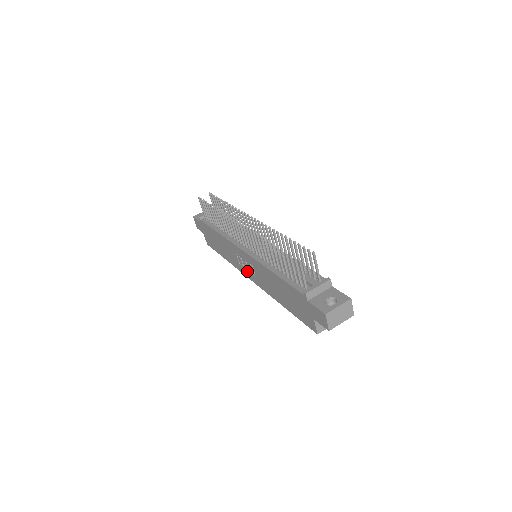
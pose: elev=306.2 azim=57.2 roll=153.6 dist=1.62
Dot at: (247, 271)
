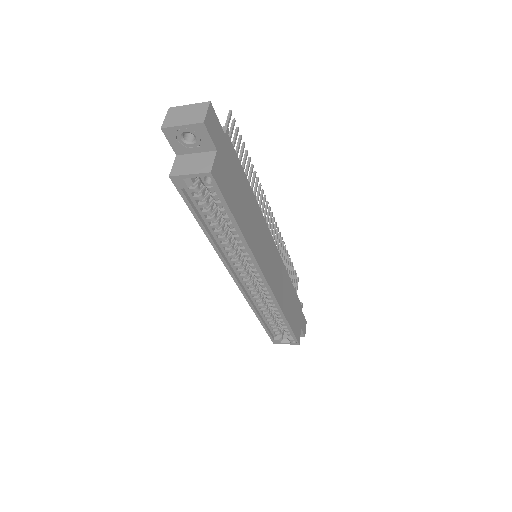
Dot at: occluded
